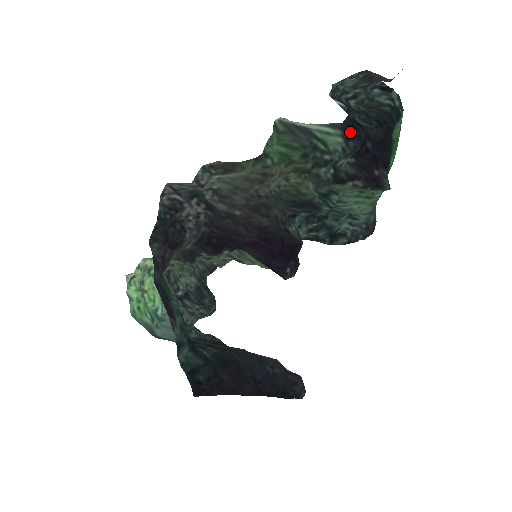
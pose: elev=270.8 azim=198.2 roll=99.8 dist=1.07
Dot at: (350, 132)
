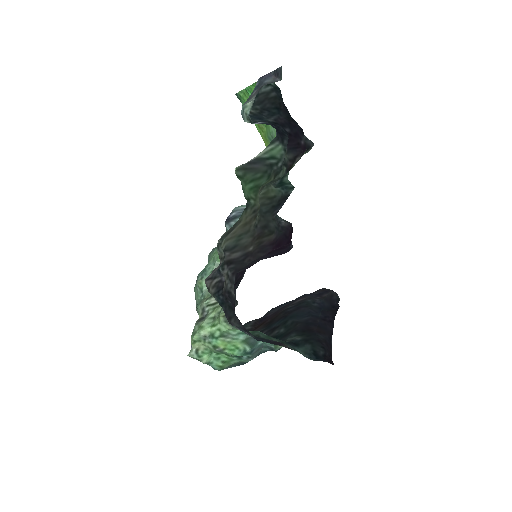
Dot at: (280, 135)
